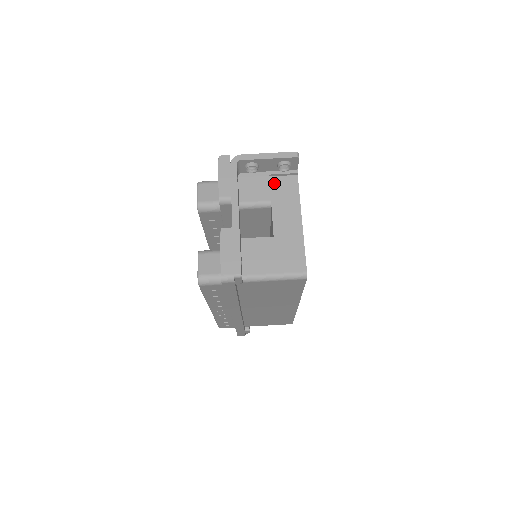
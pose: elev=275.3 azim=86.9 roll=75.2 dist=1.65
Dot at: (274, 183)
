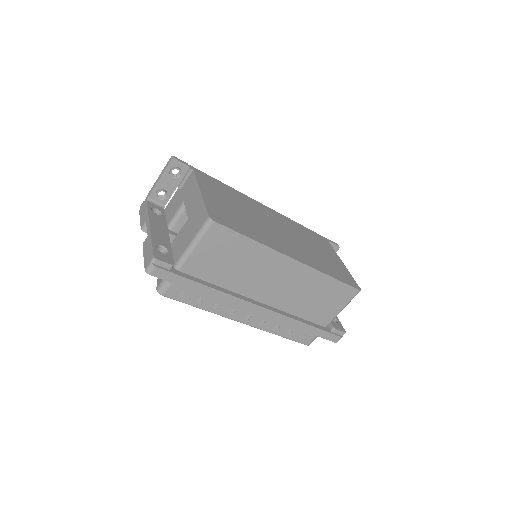
Dot at: (183, 190)
